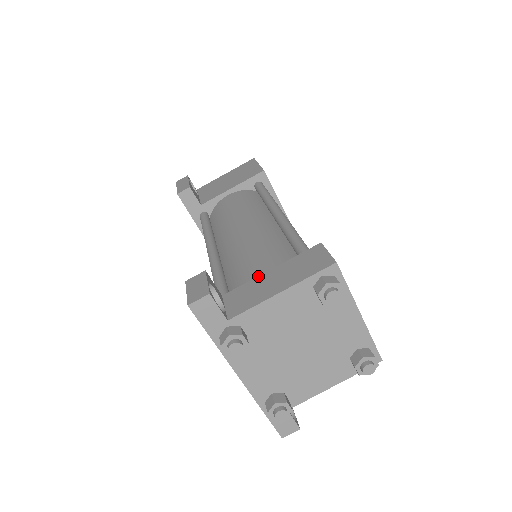
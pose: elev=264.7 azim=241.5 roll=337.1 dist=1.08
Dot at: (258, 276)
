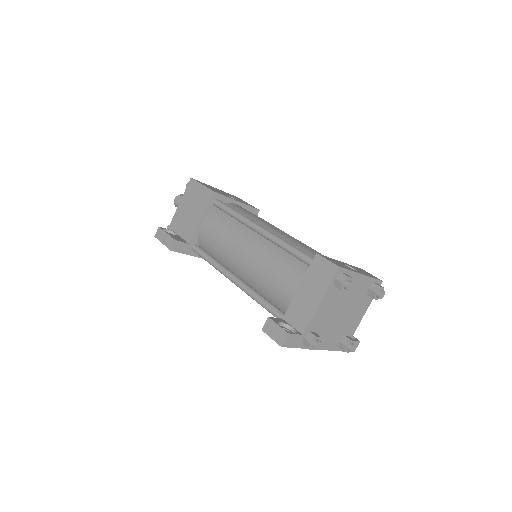
Dot at: (295, 295)
